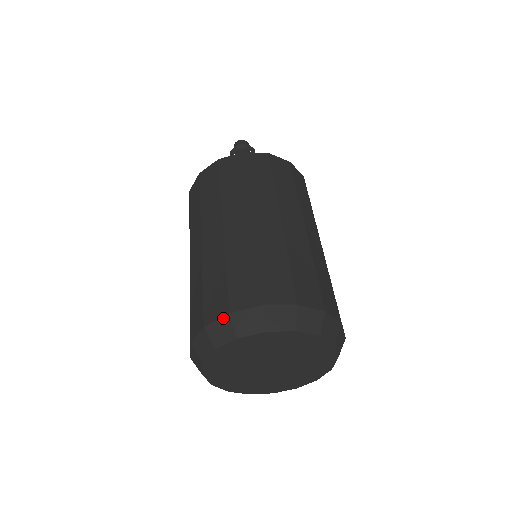
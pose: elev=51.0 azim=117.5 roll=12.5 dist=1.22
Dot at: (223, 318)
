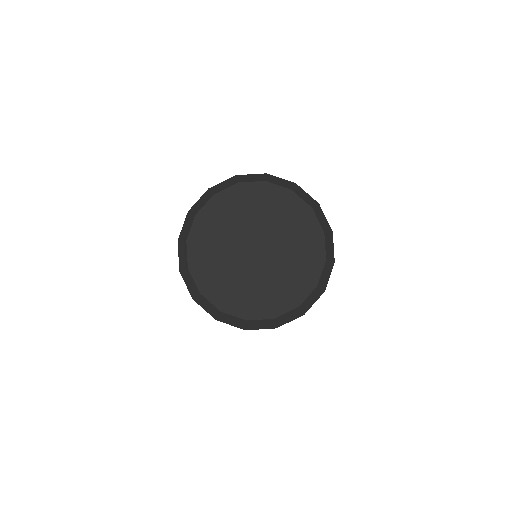
Dot at: (229, 179)
